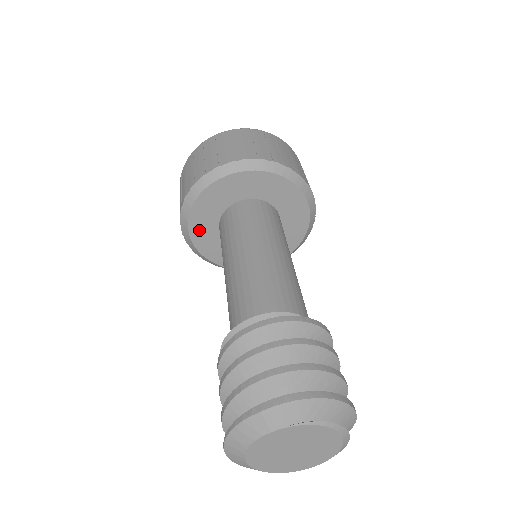
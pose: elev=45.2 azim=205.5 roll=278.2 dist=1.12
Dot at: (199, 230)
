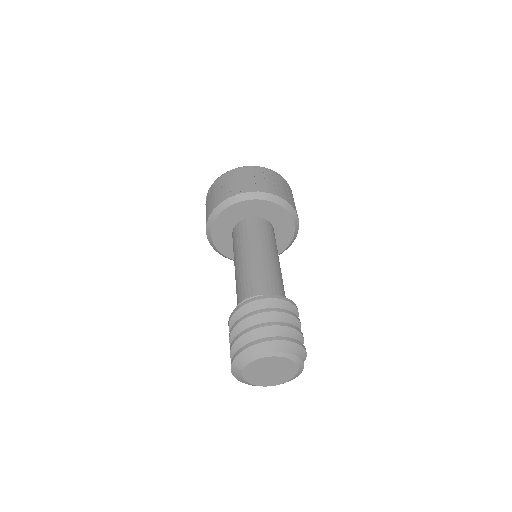
Dot at: (233, 254)
